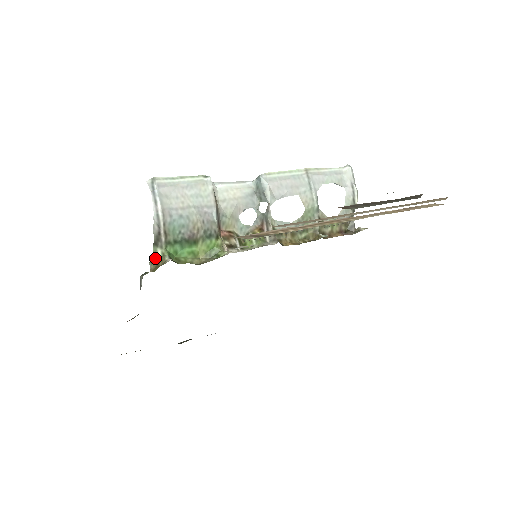
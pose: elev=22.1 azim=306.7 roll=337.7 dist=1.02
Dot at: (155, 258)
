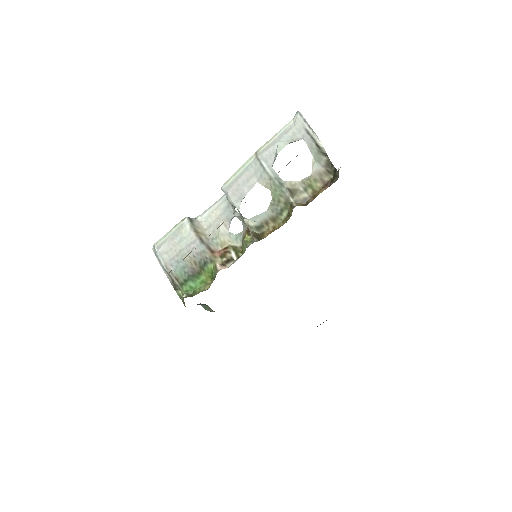
Dot at: (182, 298)
